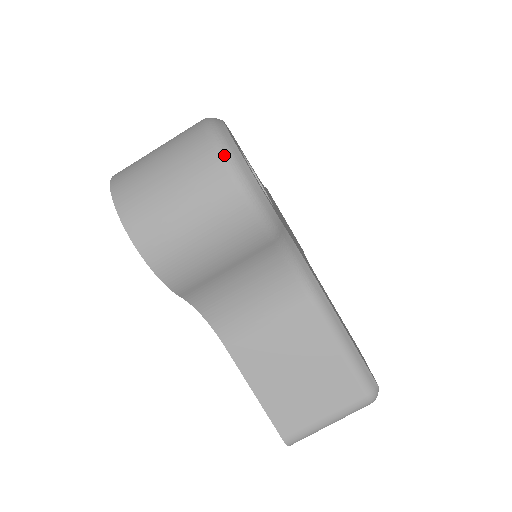
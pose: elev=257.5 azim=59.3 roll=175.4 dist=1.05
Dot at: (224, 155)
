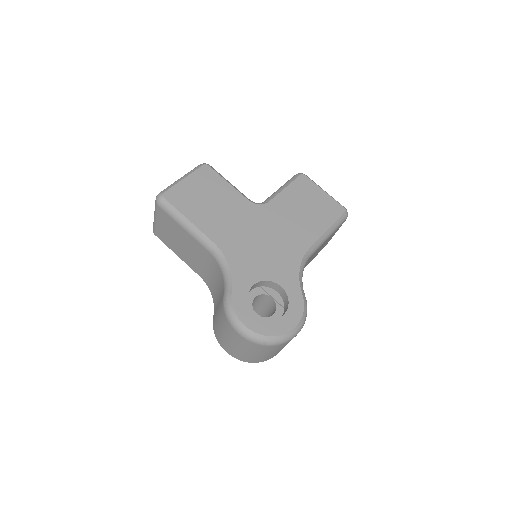
Dot at: (287, 341)
